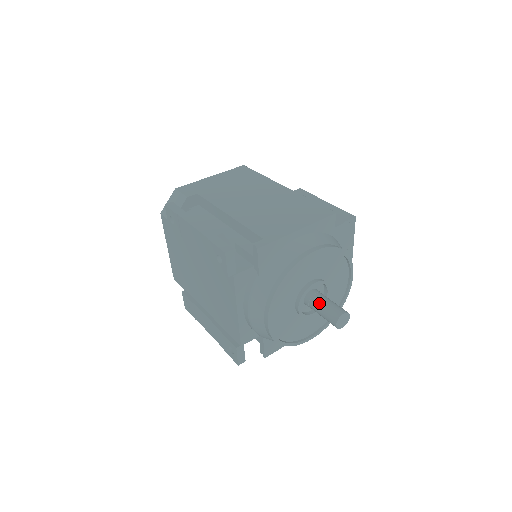
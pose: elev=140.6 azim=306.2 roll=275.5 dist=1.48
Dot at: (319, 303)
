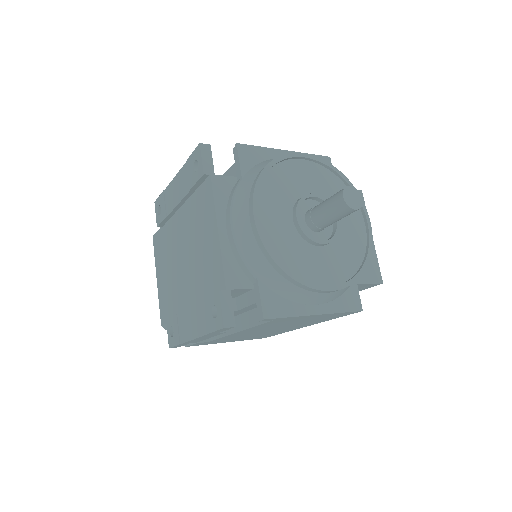
Dot at: (321, 203)
